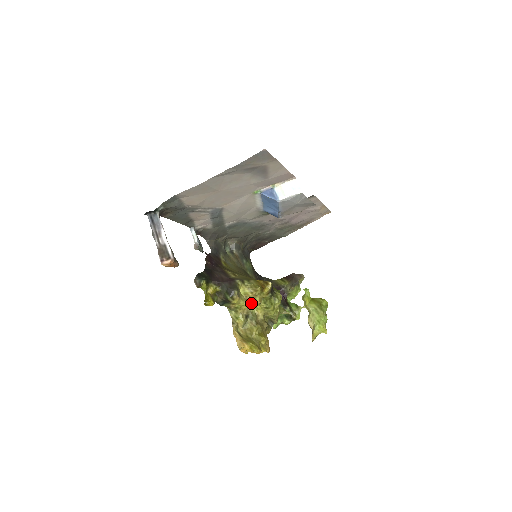
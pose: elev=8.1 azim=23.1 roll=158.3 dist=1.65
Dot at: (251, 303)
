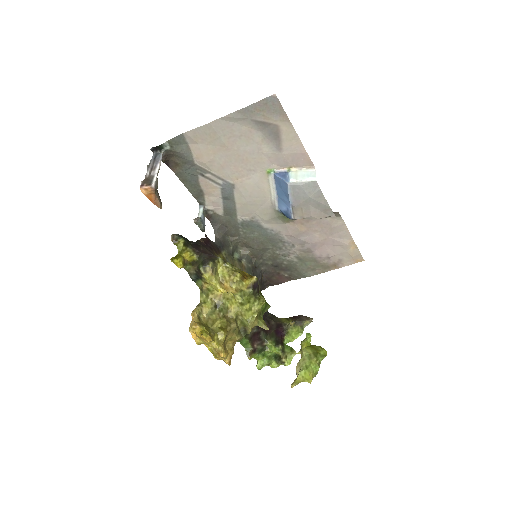
Dot at: (225, 288)
